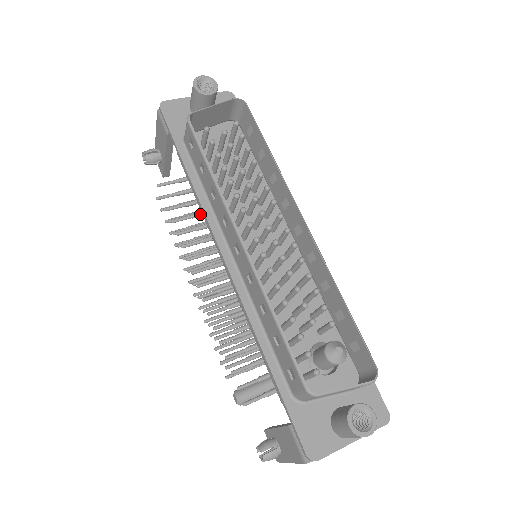
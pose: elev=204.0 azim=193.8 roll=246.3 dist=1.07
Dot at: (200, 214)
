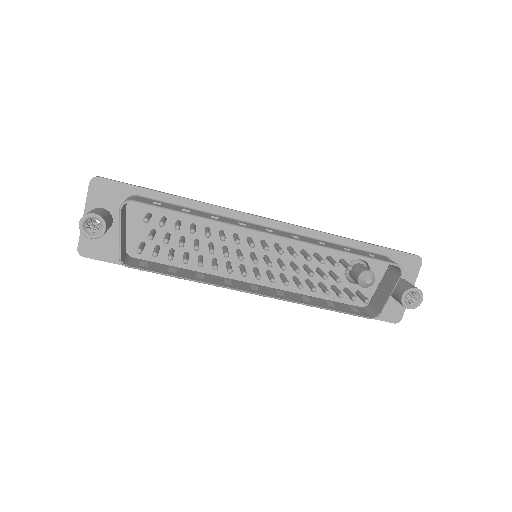
Dot at: occluded
